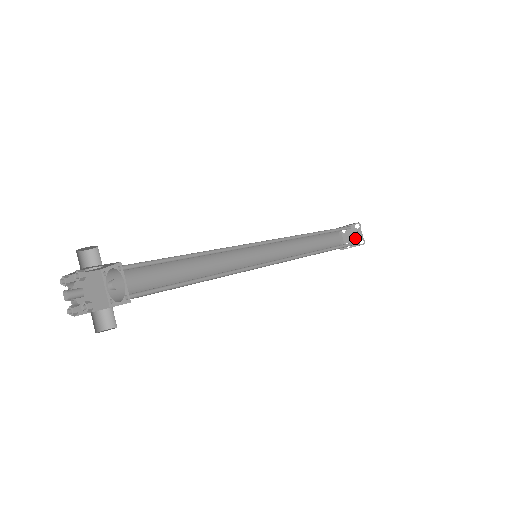
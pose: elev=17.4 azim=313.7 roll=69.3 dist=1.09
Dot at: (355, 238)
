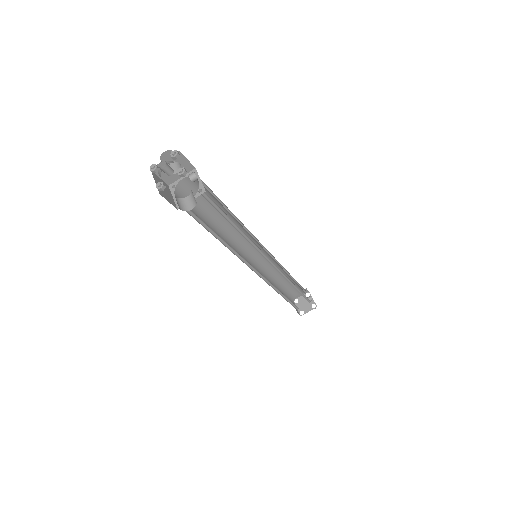
Dot at: (308, 305)
